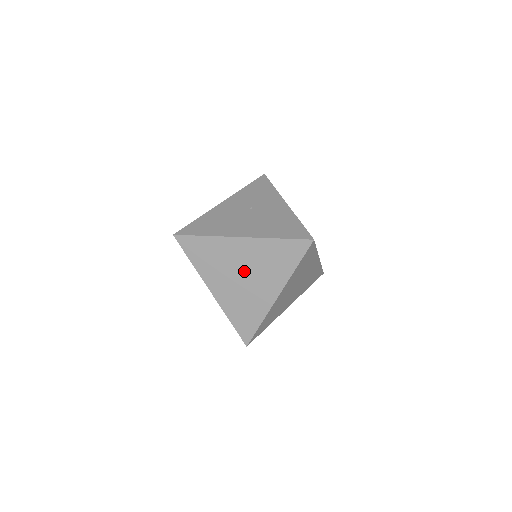
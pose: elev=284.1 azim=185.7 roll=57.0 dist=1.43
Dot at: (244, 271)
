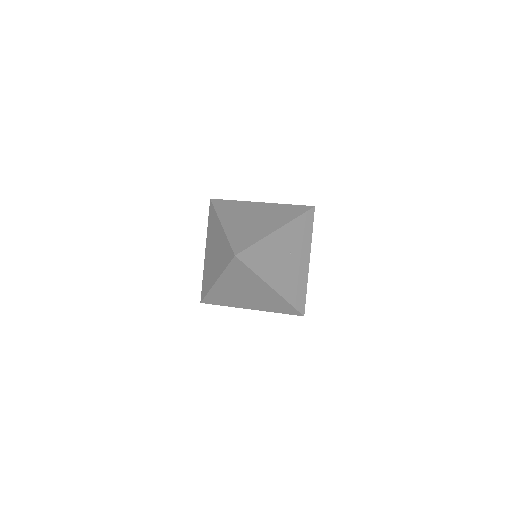
Dot at: (250, 294)
